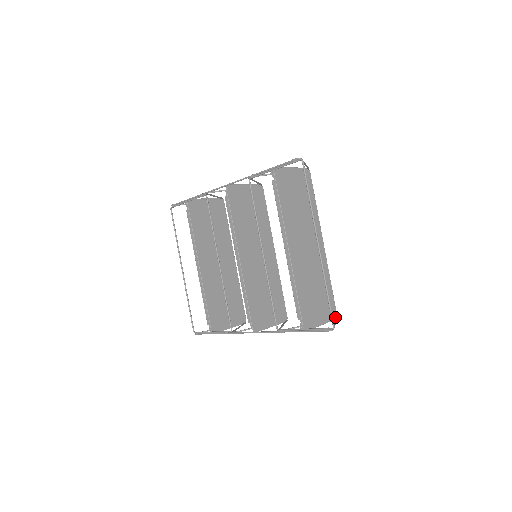
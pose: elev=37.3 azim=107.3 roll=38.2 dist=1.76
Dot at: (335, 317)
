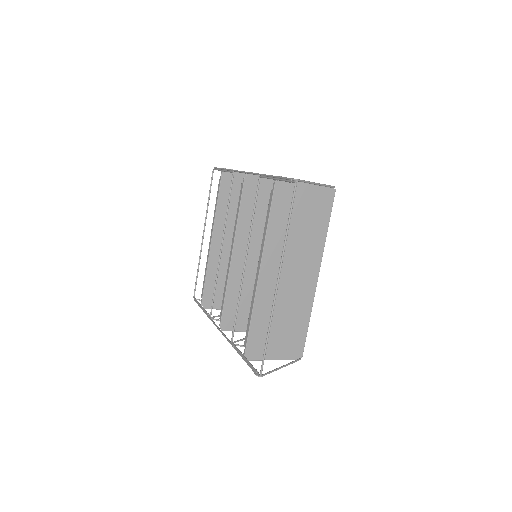
Dot at: (298, 357)
